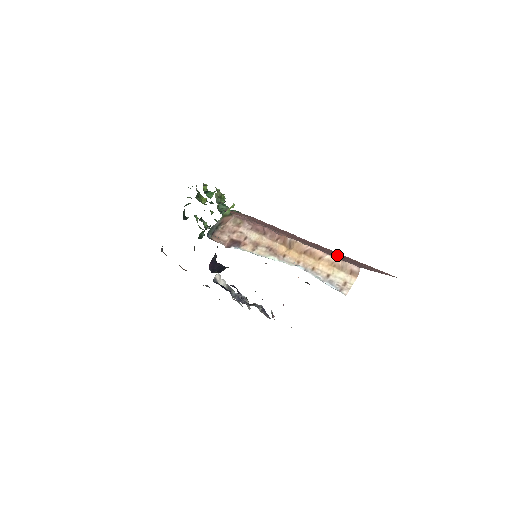
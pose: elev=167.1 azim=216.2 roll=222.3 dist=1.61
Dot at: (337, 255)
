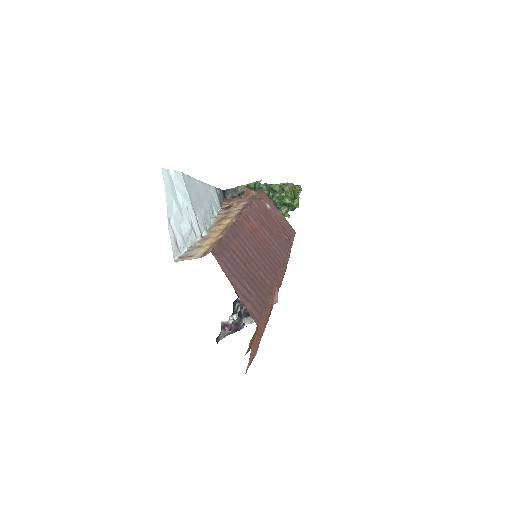
Dot at: (246, 258)
